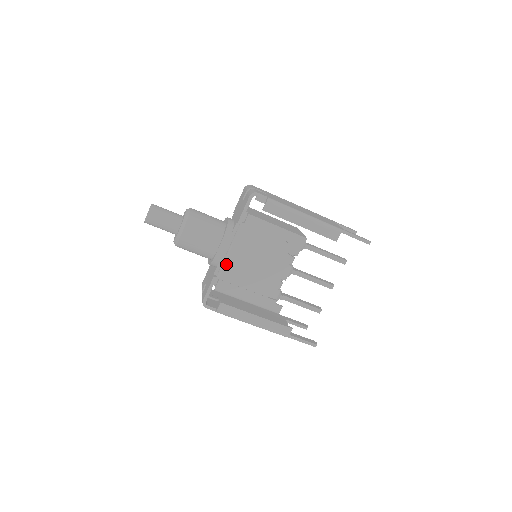
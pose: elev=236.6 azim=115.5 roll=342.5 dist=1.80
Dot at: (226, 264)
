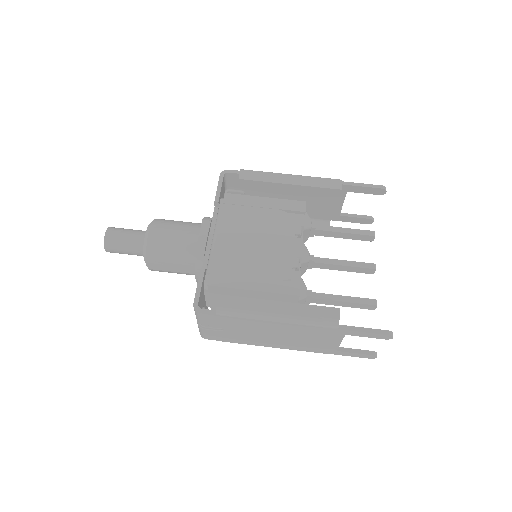
Dot at: (214, 252)
